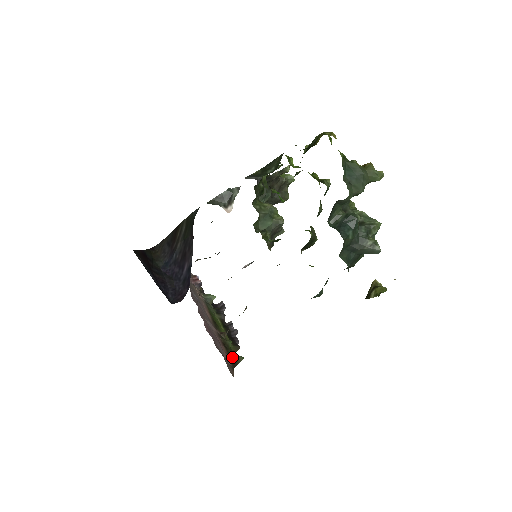
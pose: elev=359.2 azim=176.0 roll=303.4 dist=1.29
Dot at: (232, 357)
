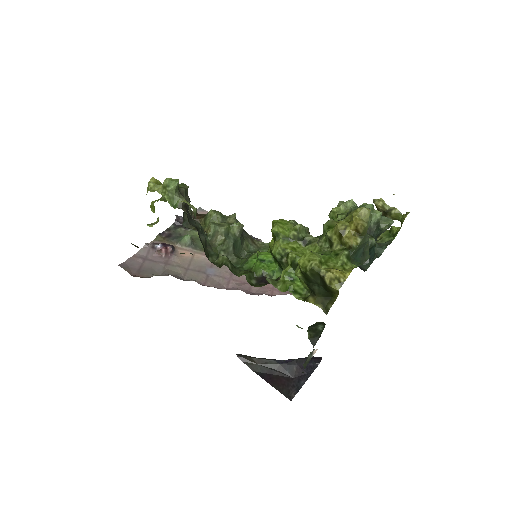
Dot at: occluded
